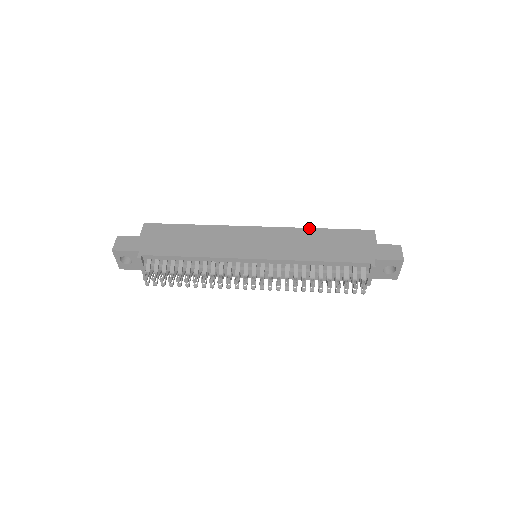
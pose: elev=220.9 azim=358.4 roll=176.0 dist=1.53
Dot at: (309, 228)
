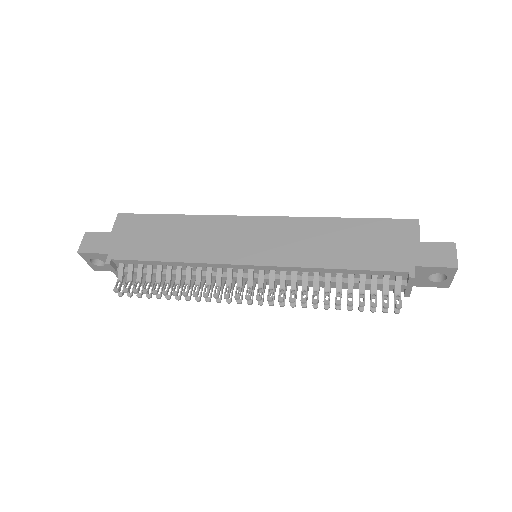
Dot at: (326, 217)
